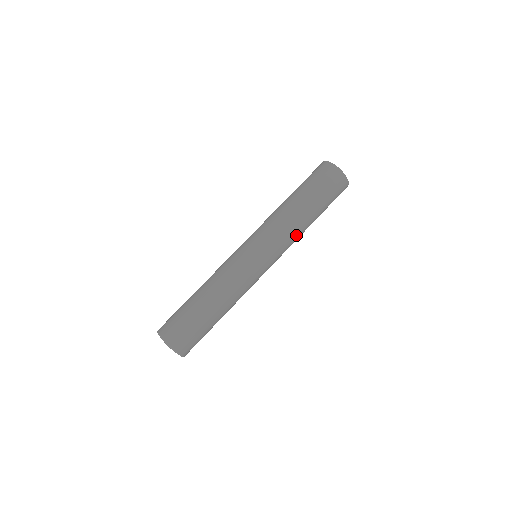
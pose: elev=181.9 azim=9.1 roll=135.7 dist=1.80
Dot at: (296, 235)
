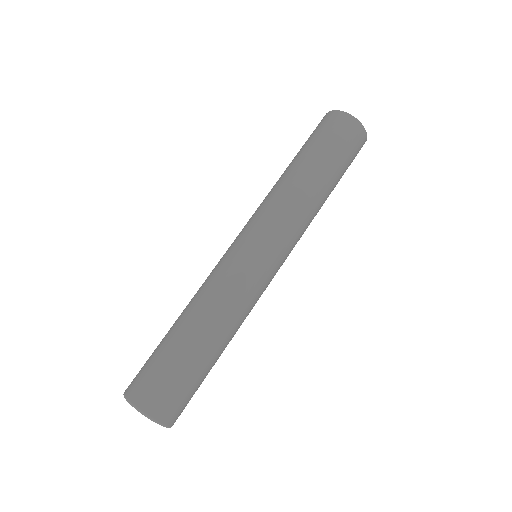
Dot at: (310, 221)
